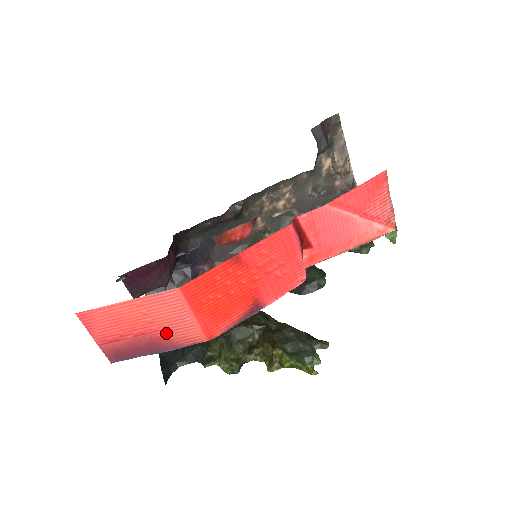
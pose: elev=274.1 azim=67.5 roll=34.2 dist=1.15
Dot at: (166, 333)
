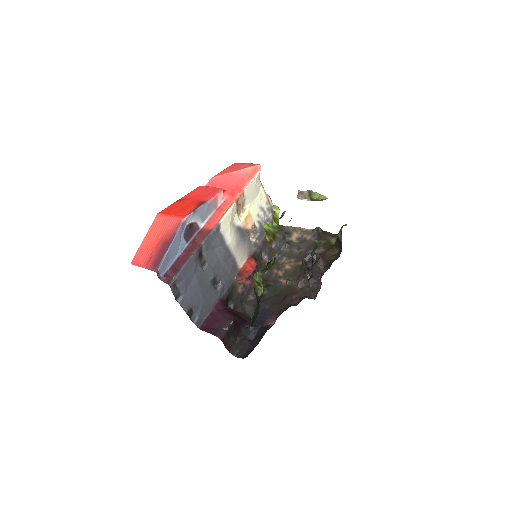
Dot at: (166, 233)
